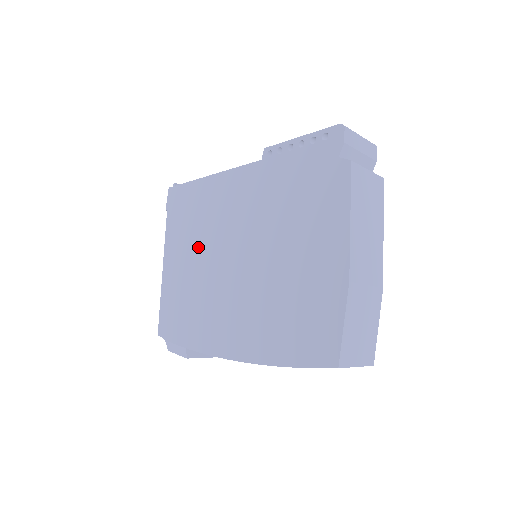
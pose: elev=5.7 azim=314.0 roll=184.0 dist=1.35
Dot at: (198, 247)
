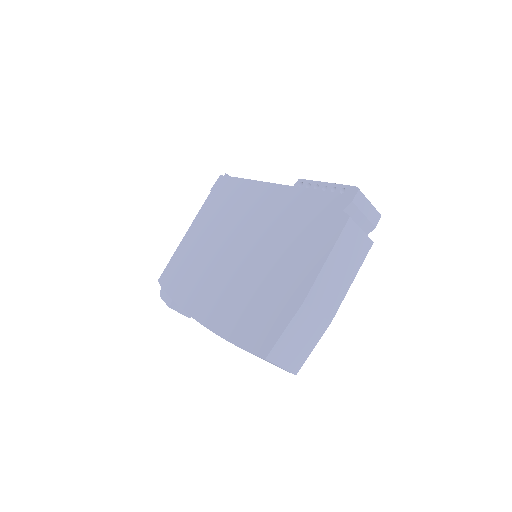
Dot at: (218, 229)
